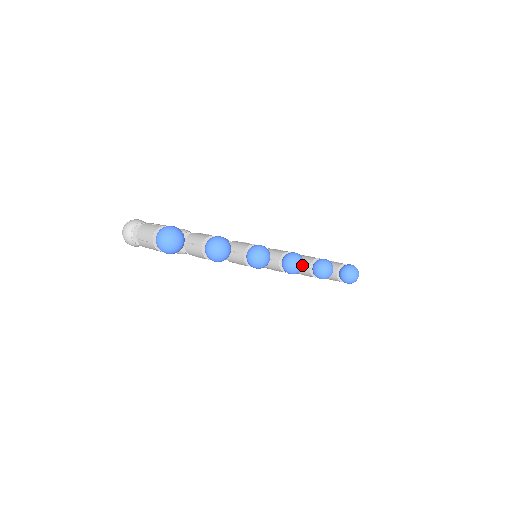
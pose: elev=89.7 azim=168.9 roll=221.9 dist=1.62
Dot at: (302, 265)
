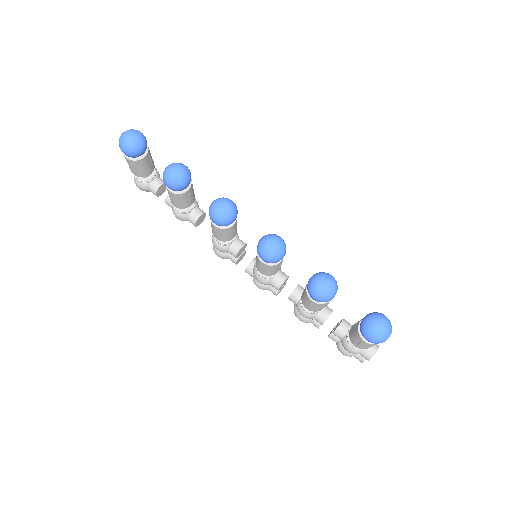
Dot at: (275, 245)
